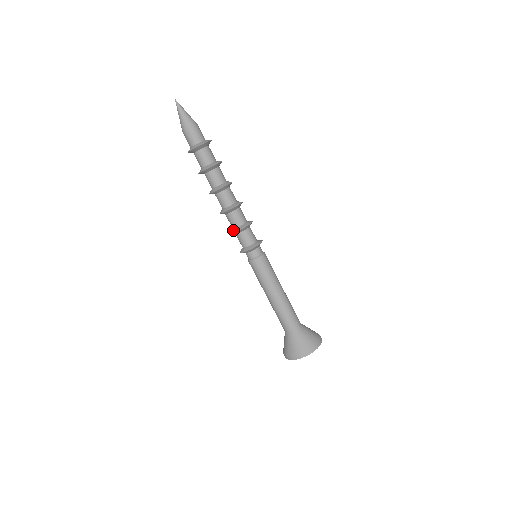
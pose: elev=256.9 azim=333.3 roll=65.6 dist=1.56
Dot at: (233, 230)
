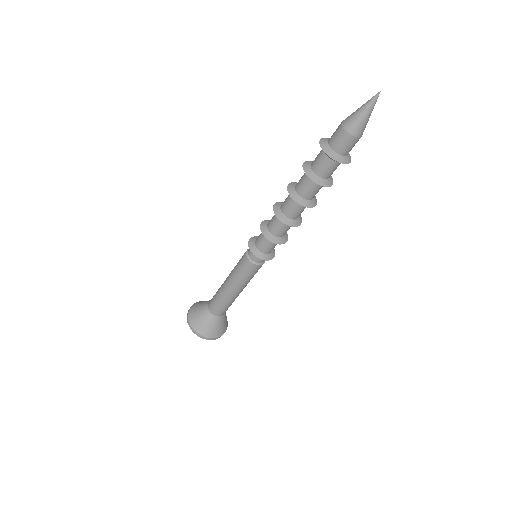
Dot at: (277, 240)
